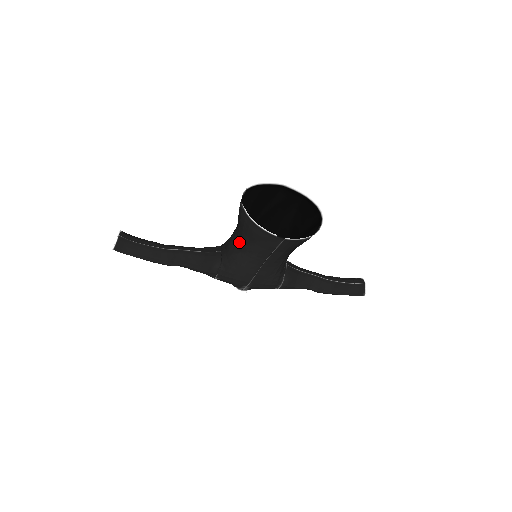
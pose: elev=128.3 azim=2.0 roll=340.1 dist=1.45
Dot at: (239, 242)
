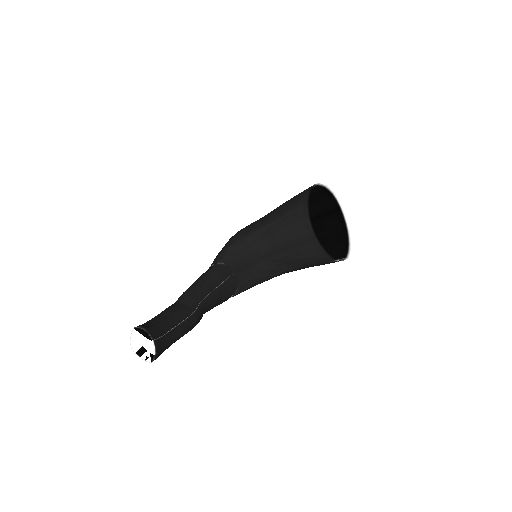
Dot at: (276, 266)
